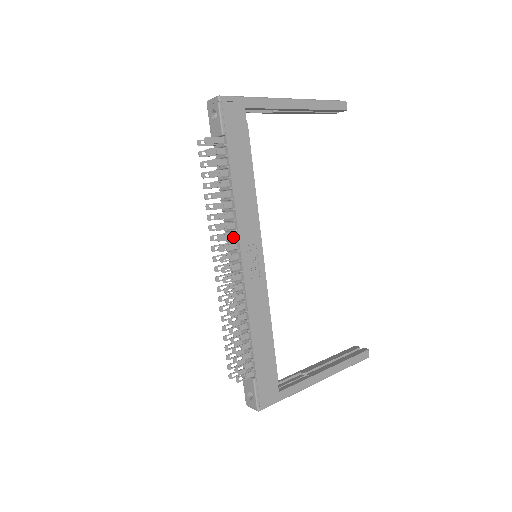
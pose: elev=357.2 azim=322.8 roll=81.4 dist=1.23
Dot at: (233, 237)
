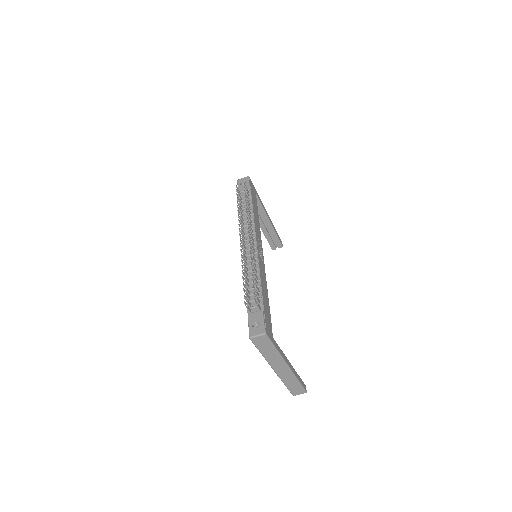
Dot at: (252, 230)
